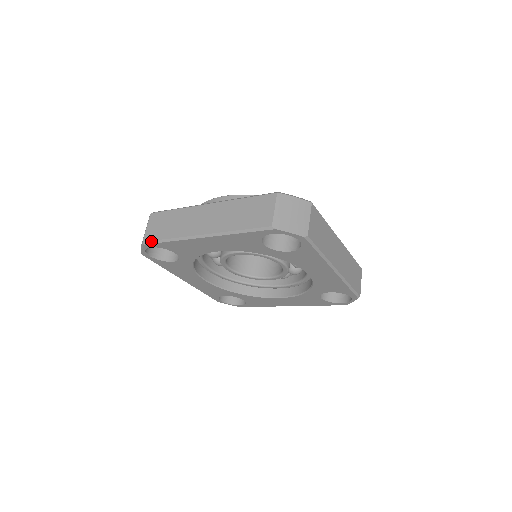
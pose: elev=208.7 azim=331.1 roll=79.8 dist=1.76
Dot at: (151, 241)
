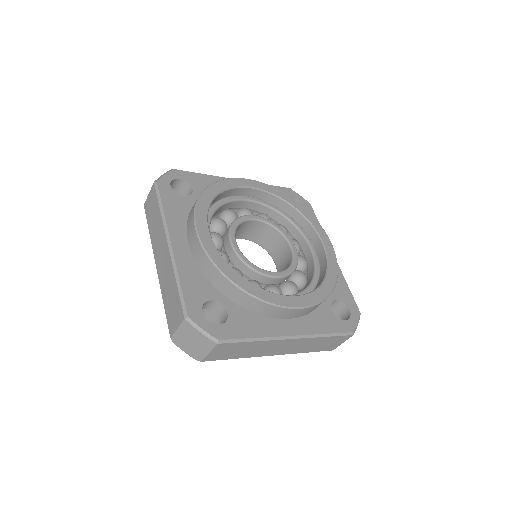
Dot at: occluded
